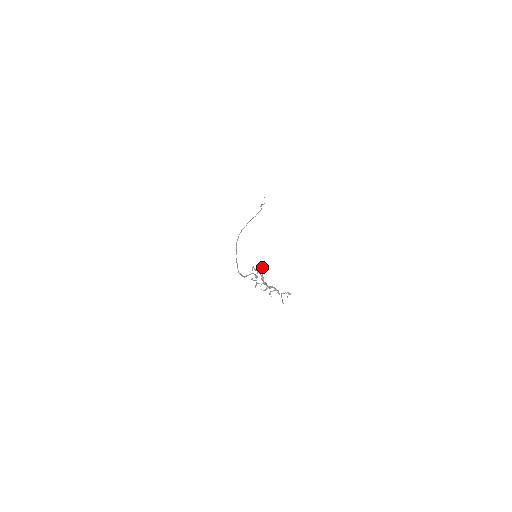
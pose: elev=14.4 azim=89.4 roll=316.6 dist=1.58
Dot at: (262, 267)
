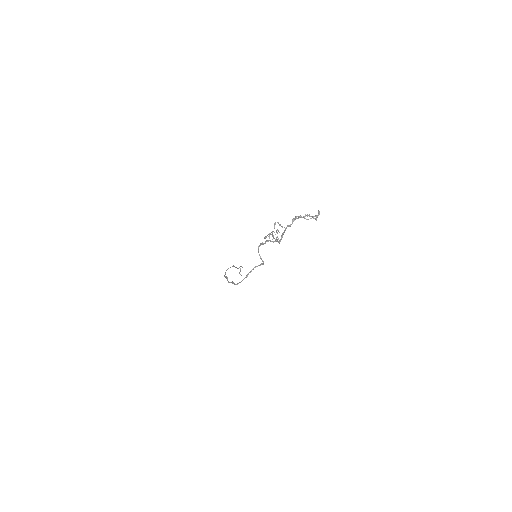
Dot at: (272, 235)
